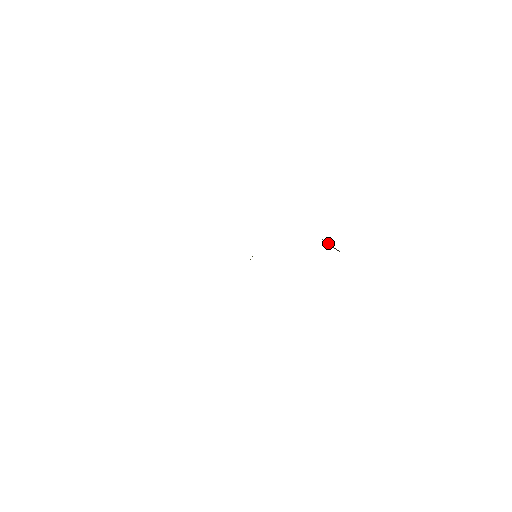
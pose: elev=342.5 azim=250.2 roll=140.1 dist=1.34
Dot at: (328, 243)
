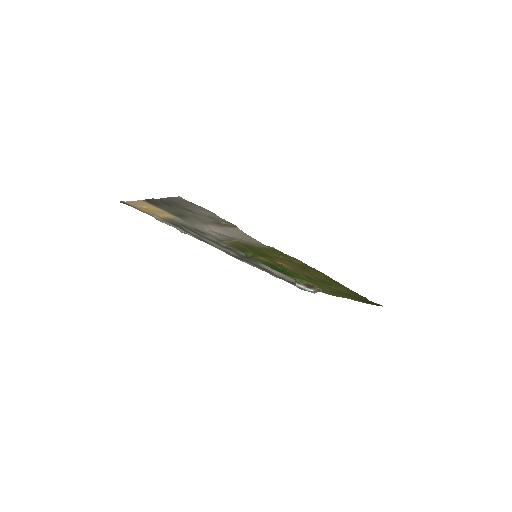
Dot at: (302, 284)
